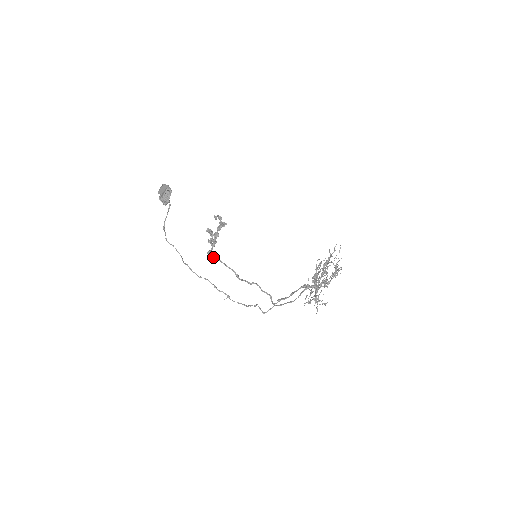
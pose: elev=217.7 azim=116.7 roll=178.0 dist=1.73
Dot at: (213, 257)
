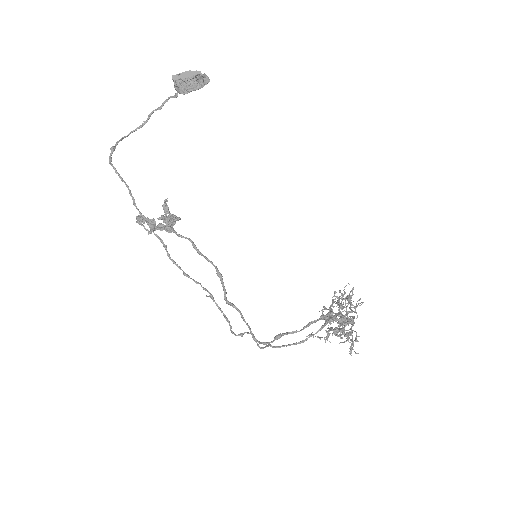
Dot at: occluded
